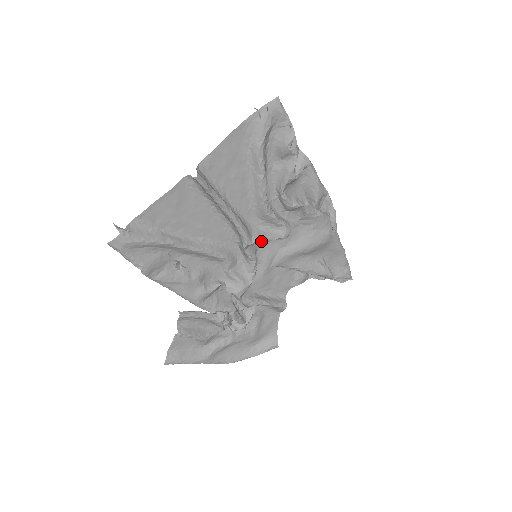
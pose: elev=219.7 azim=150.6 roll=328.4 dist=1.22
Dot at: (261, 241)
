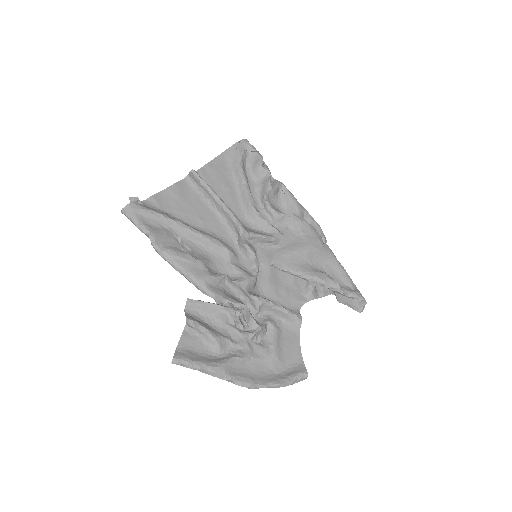
Dot at: (256, 234)
